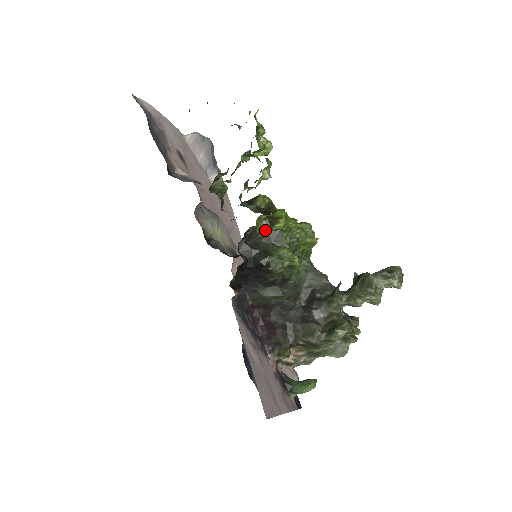
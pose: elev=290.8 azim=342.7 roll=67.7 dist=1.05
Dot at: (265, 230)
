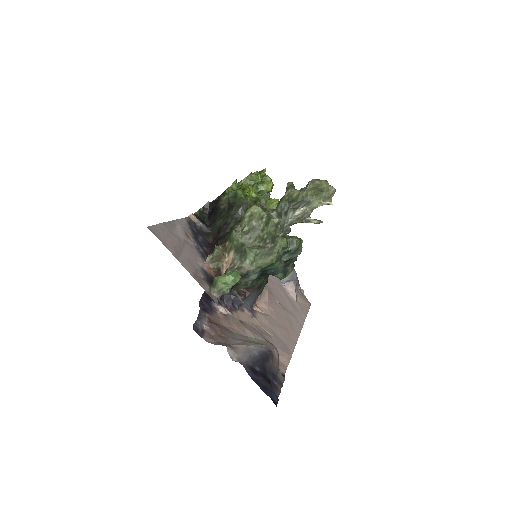
Dot at: occluded
